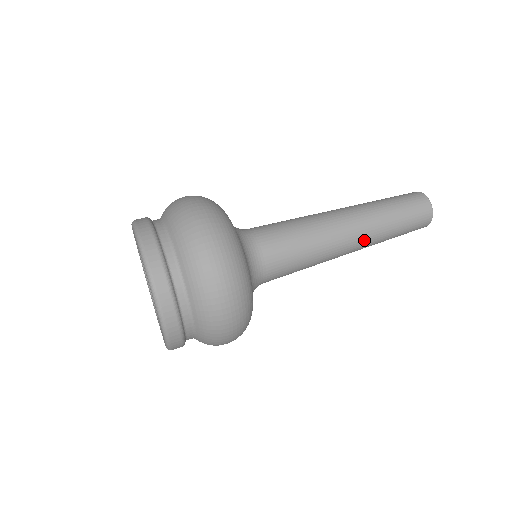
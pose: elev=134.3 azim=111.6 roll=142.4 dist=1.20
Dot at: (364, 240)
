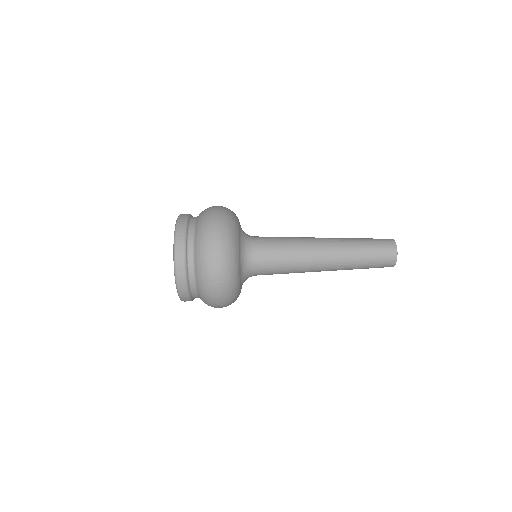
Dot at: (335, 261)
